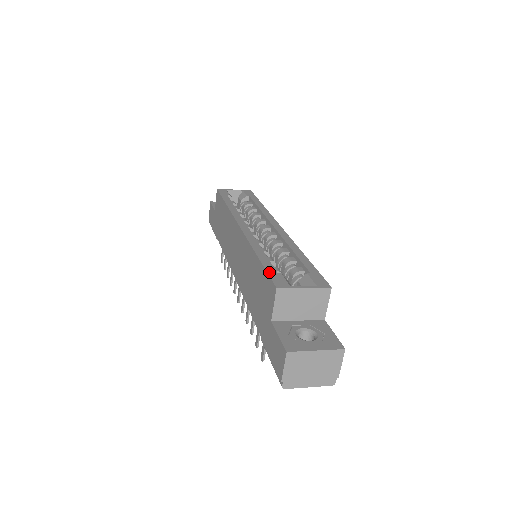
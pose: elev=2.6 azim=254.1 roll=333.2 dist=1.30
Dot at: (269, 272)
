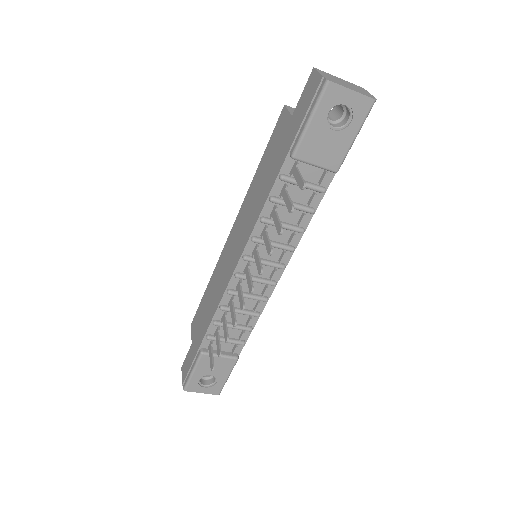
Dot at: (274, 133)
